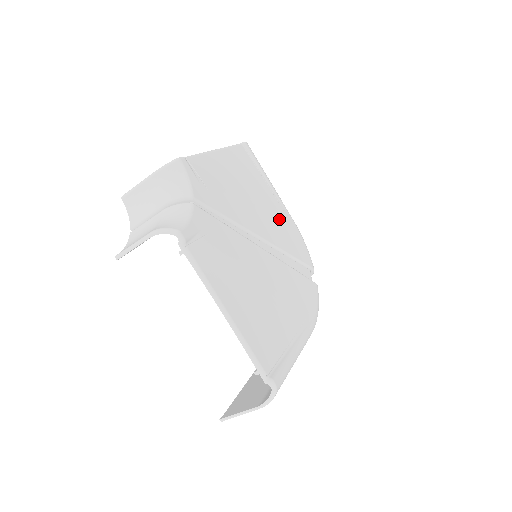
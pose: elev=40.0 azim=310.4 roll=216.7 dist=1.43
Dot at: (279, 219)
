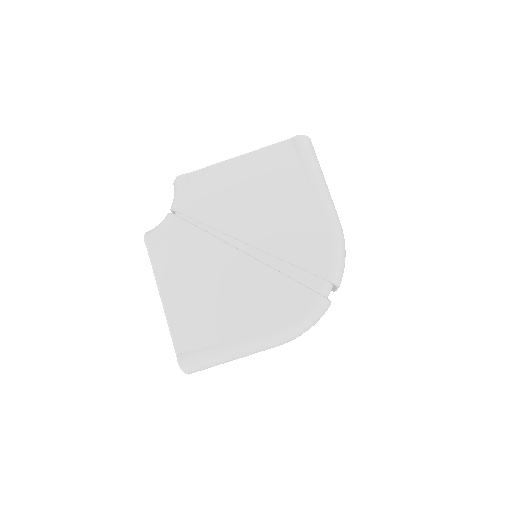
Dot at: (297, 222)
